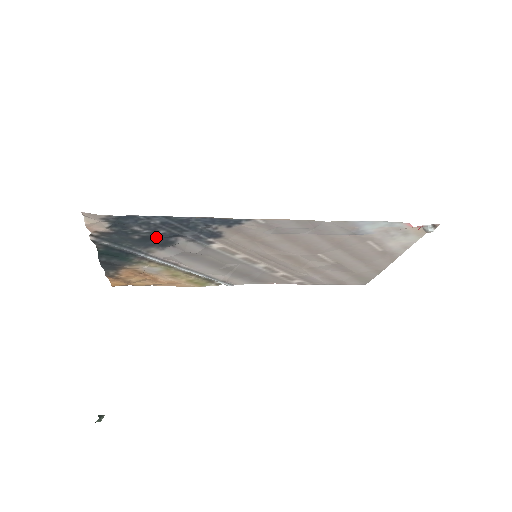
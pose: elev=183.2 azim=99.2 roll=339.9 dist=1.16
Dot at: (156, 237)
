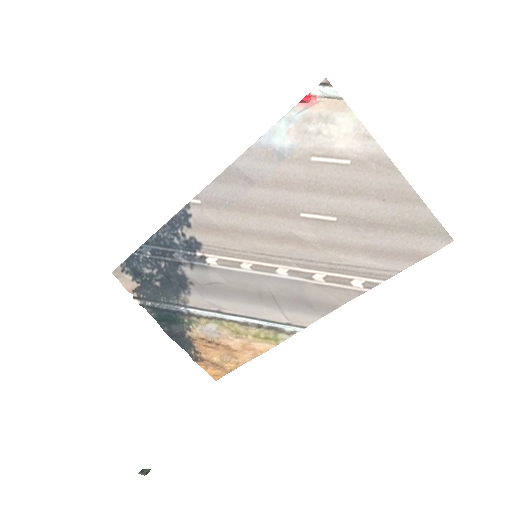
Dot at: (168, 276)
